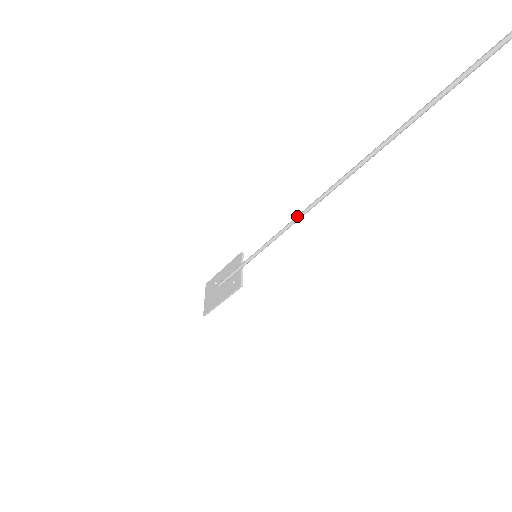
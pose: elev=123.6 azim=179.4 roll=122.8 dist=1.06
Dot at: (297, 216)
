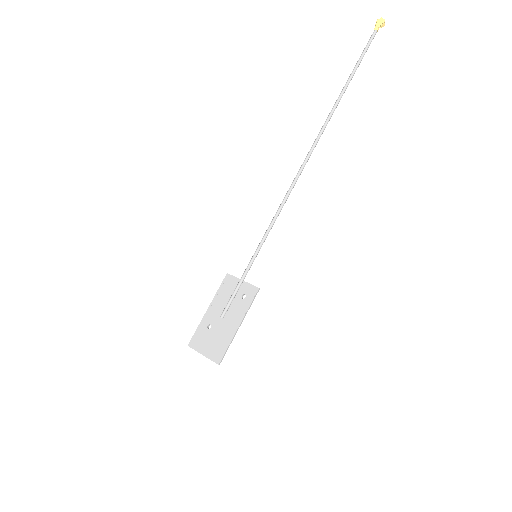
Dot at: (287, 193)
